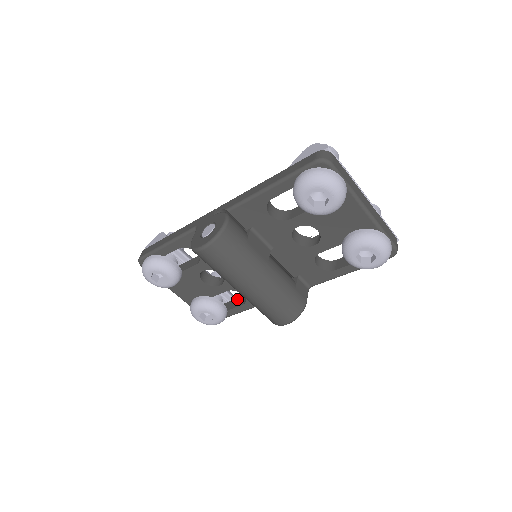
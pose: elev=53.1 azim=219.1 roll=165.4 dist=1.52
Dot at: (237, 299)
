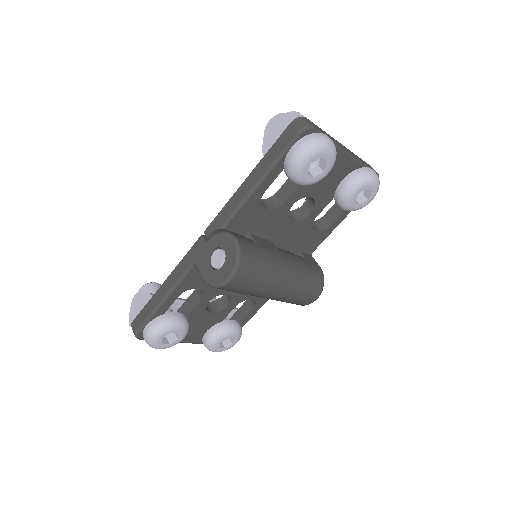
Dot at: (241, 308)
